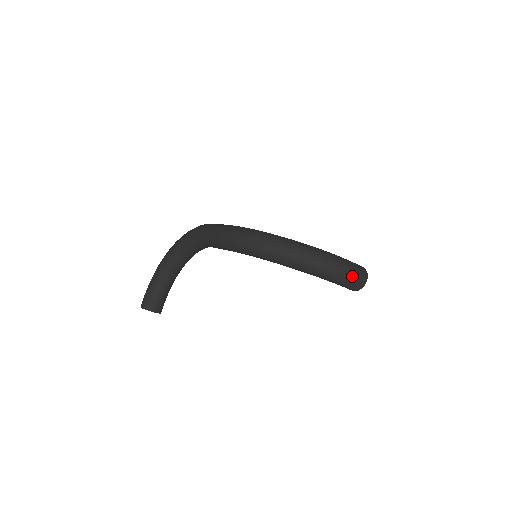
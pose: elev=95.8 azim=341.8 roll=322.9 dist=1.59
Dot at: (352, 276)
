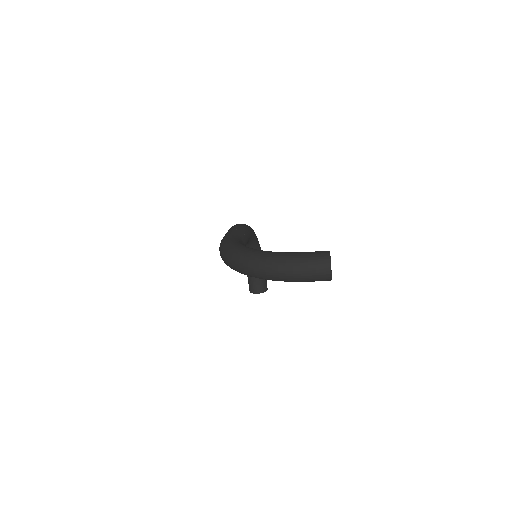
Dot at: (306, 274)
